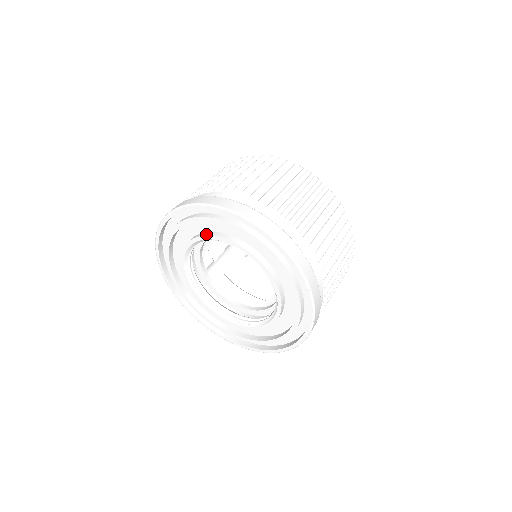
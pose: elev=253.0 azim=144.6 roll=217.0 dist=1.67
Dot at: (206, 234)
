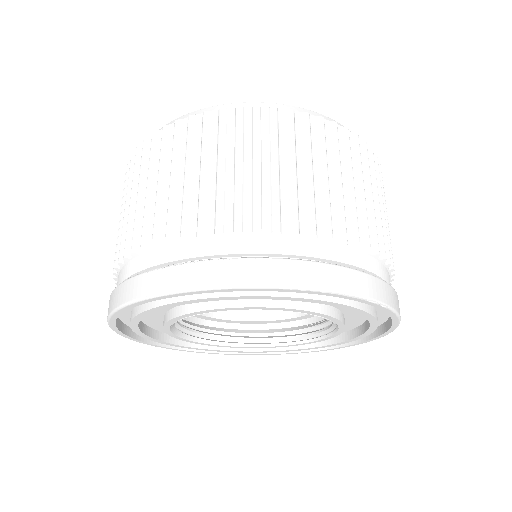
Dot at: (165, 319)
